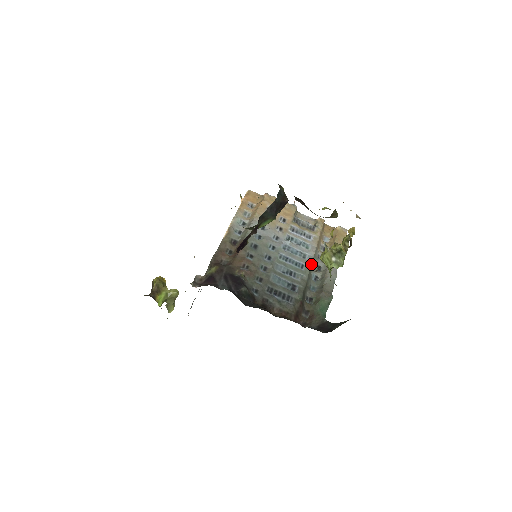
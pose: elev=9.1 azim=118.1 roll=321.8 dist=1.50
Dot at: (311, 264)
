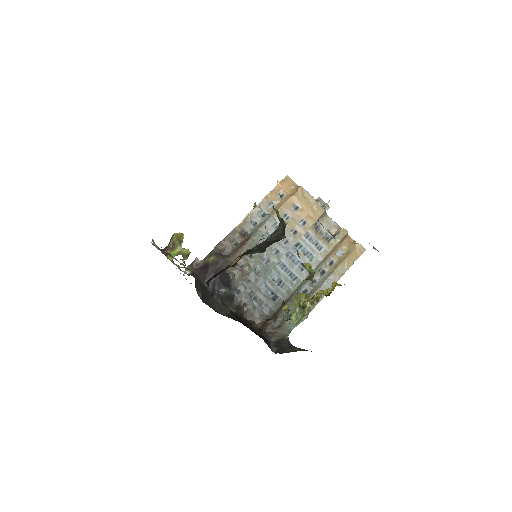
Dot at: (305, 278)
